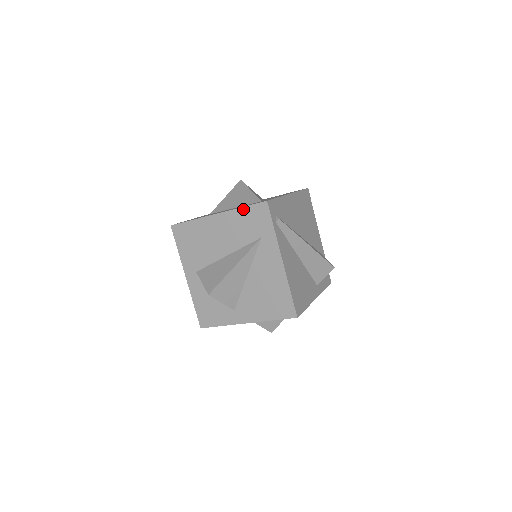
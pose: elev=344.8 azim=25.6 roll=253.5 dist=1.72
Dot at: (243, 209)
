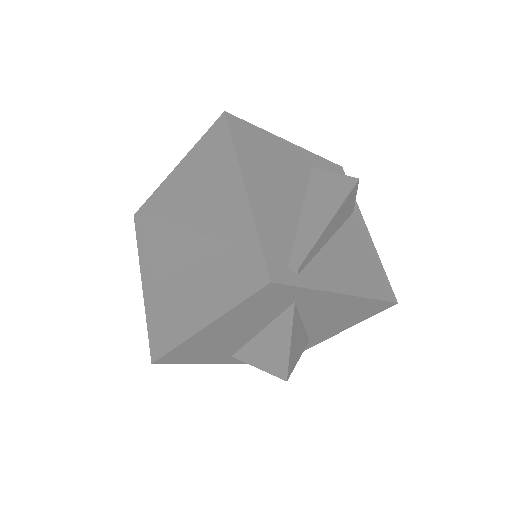
Dot at: (240, 306)
